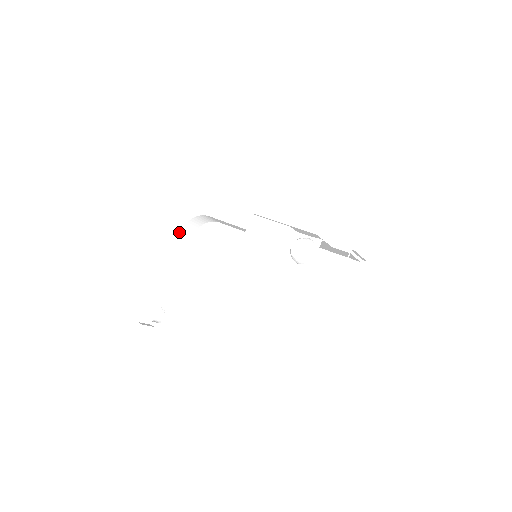
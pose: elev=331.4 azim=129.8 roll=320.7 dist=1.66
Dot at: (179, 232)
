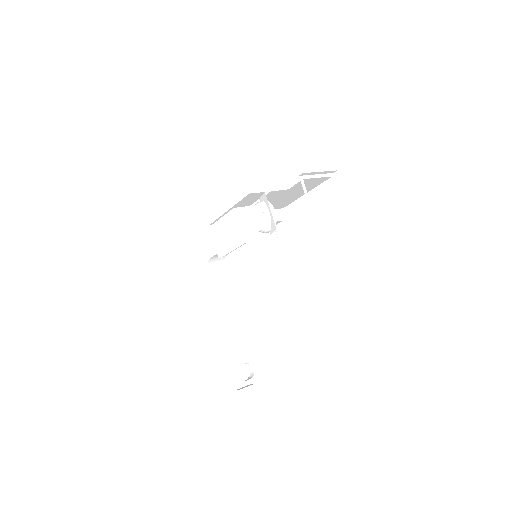
Dot at: (207, 289)
